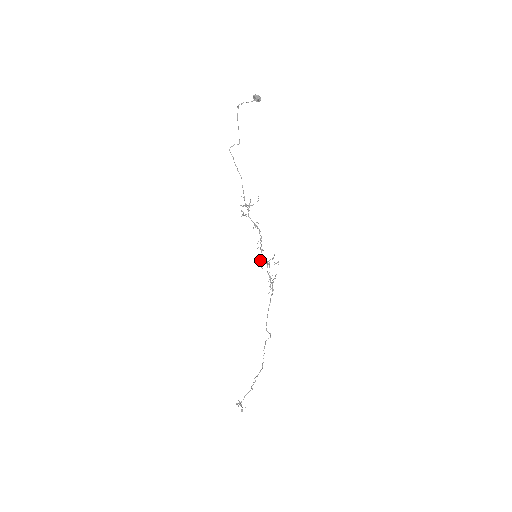
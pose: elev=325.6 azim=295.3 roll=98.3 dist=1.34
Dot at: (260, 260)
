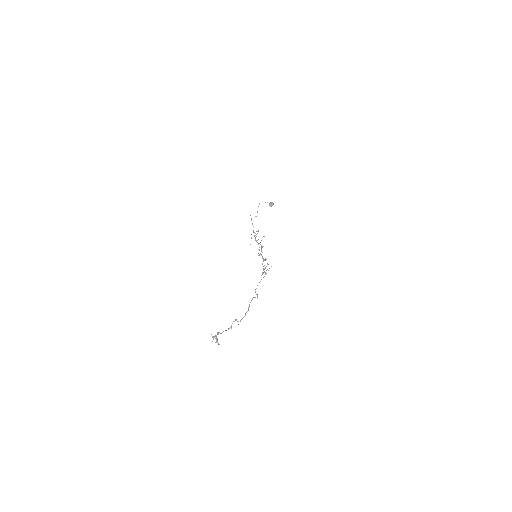
Dot at: occluded
